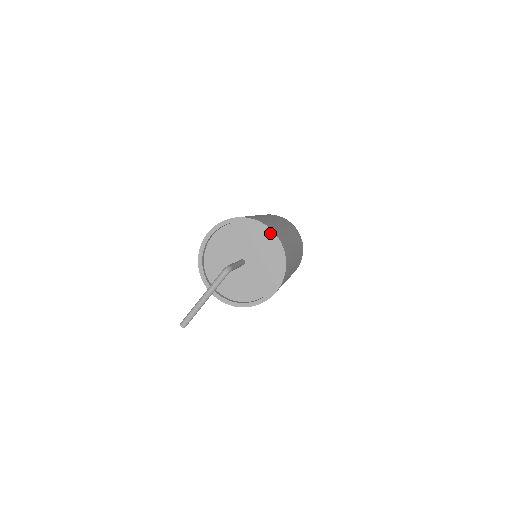
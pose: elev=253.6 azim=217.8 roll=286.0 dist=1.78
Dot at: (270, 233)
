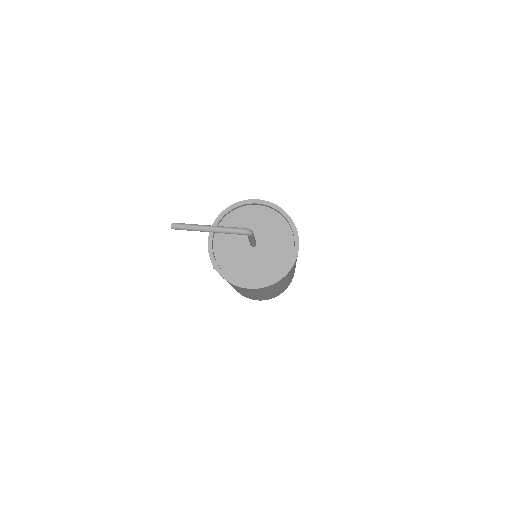
Dot at: (295, 250)
